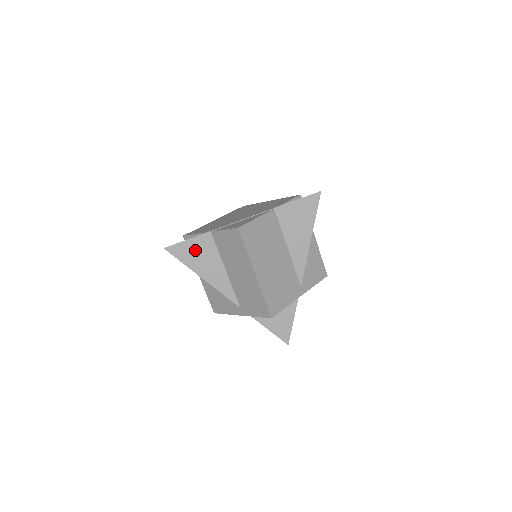
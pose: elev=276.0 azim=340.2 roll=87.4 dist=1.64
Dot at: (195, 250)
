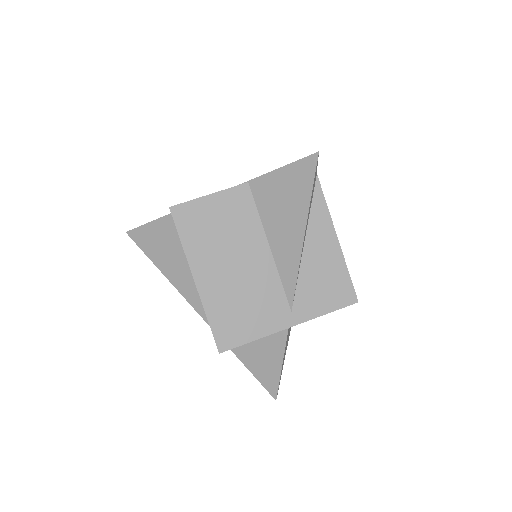
Dot at: (157, 238)
